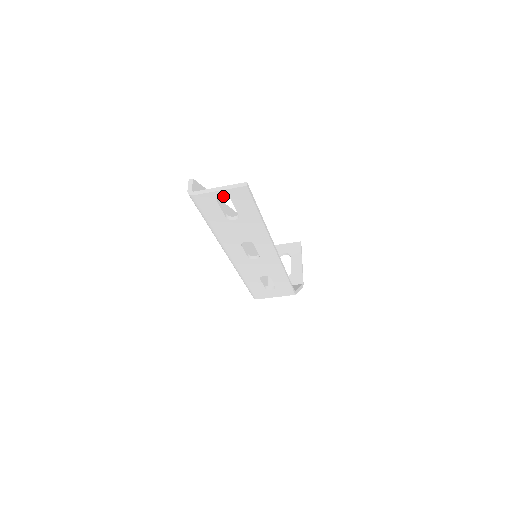
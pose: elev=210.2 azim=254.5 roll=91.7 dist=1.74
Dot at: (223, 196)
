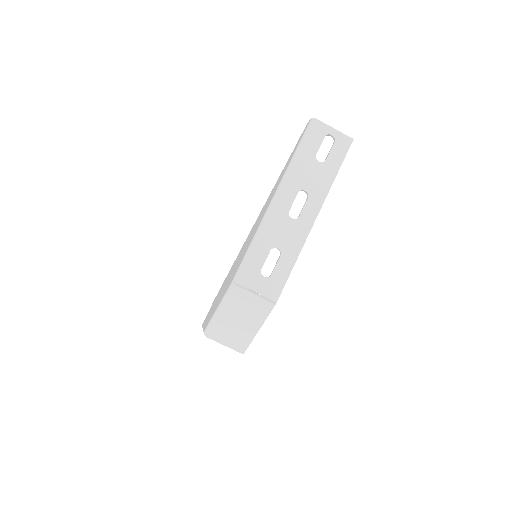
Dot at: (333, 135)
